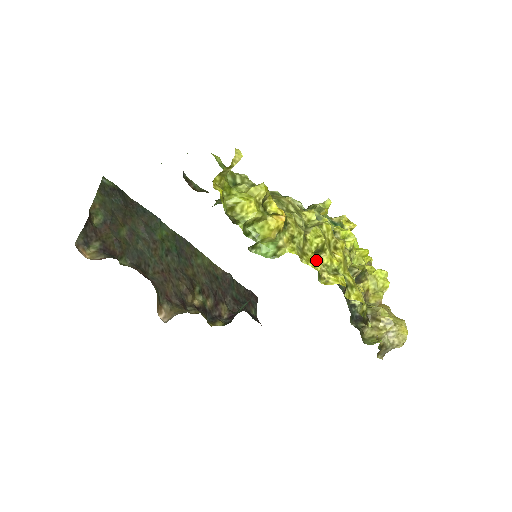
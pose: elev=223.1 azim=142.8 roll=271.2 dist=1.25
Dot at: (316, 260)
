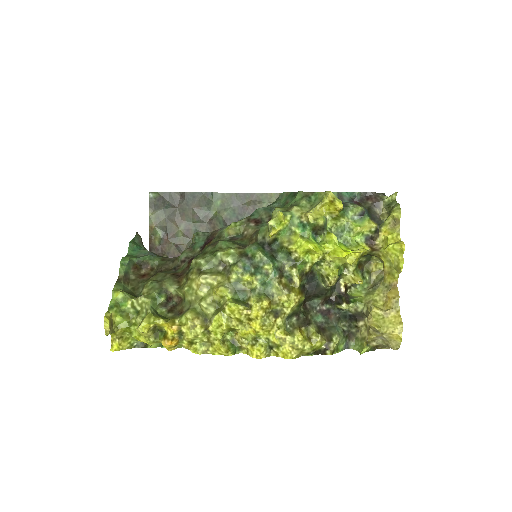
Dot at: (220, 350)
